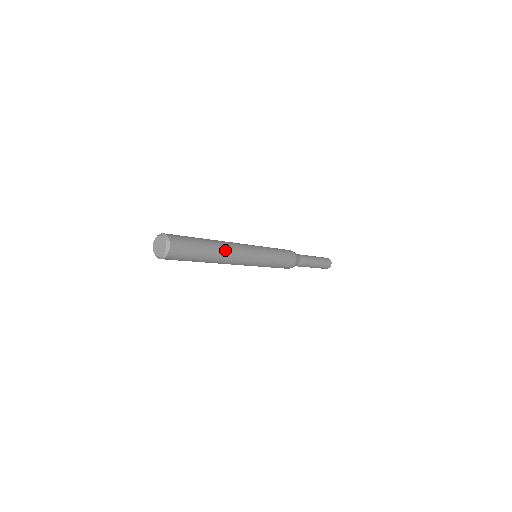
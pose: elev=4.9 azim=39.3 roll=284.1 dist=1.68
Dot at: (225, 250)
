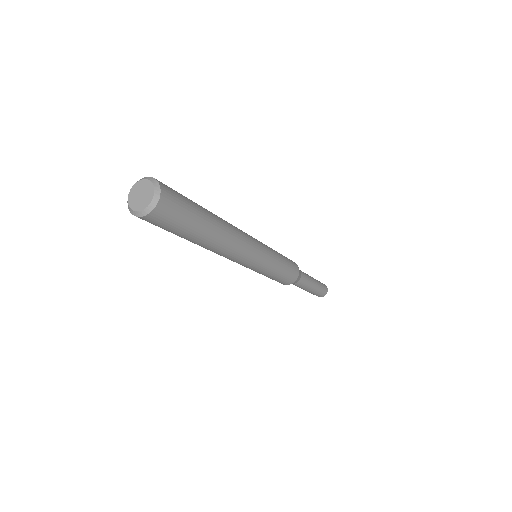
Dot at: (228, 235)
